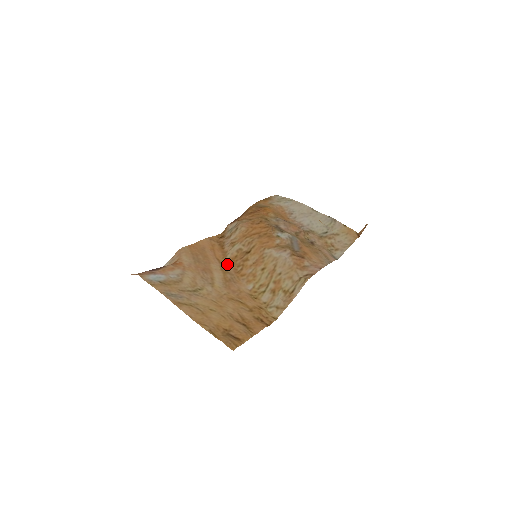
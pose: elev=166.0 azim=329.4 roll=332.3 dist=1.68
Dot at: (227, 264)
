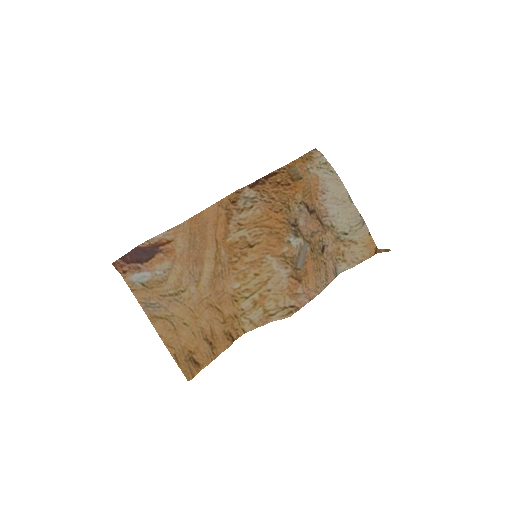
Dot at: (224, 249)
